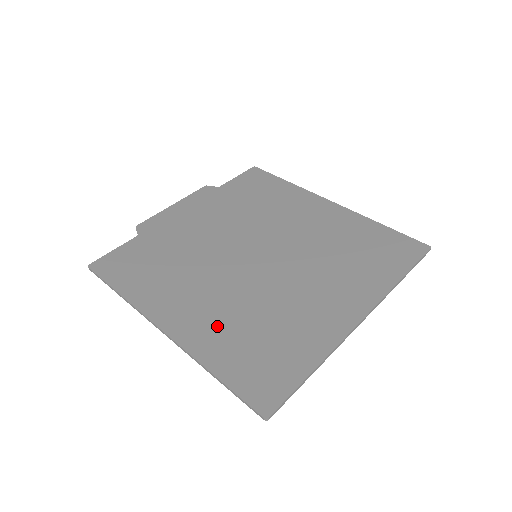
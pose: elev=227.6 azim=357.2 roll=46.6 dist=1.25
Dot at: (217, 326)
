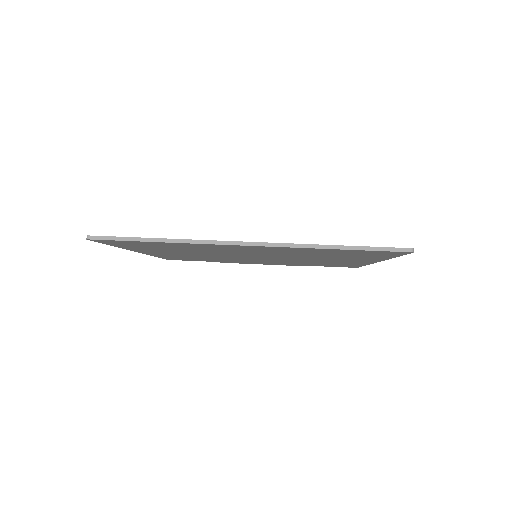
Dot at: occluded
